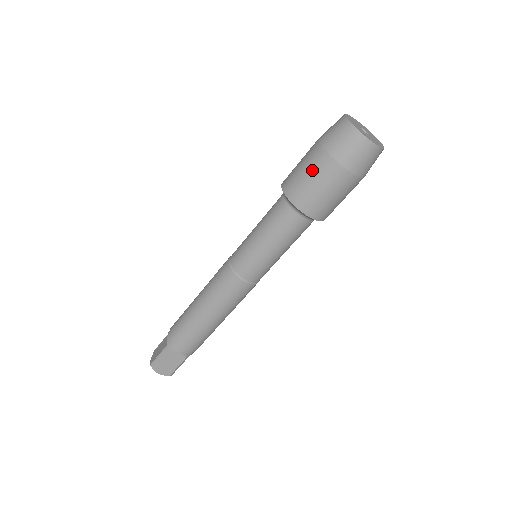
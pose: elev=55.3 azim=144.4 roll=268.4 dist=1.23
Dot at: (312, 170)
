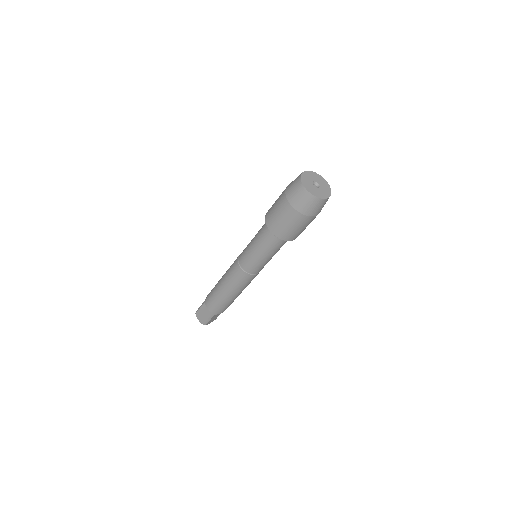
Dot at: (294, 224)
